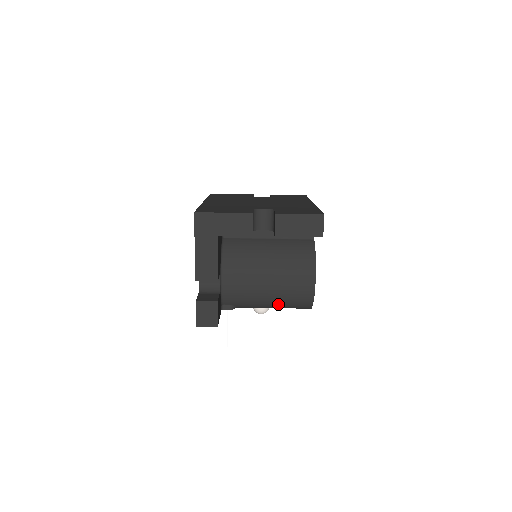
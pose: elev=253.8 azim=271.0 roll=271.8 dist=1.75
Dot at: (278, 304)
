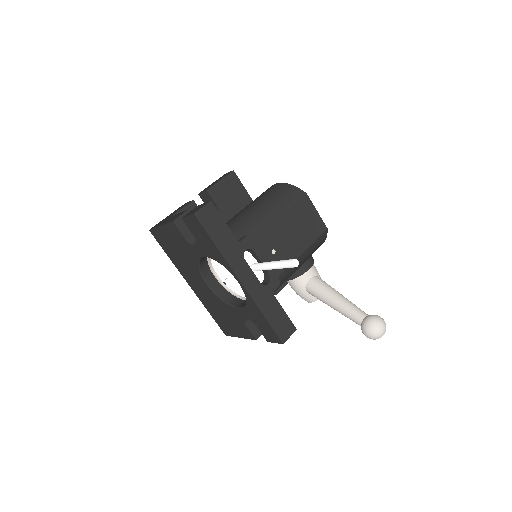
Dot at: (274, 207)
